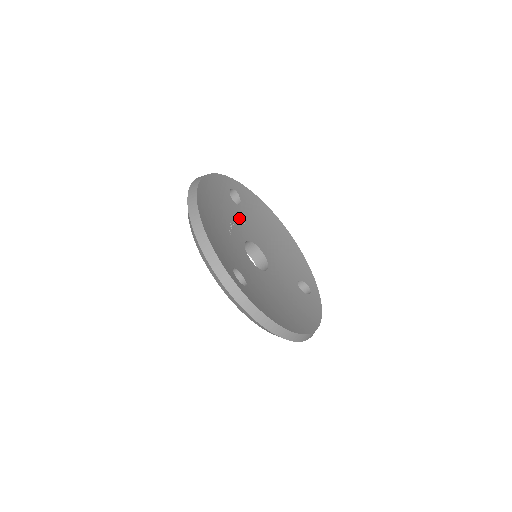
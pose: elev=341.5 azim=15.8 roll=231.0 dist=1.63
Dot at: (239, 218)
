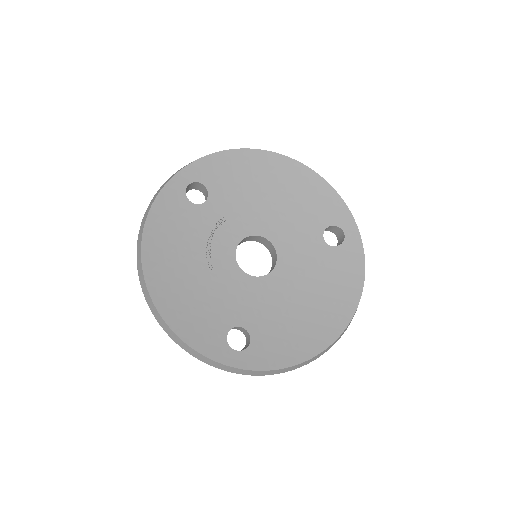
Dot at: (215, 221)
